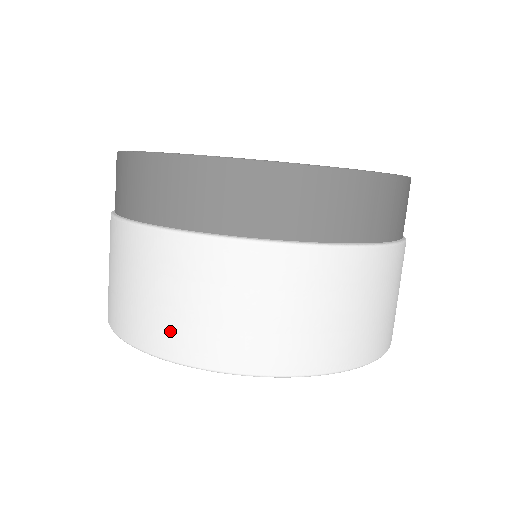
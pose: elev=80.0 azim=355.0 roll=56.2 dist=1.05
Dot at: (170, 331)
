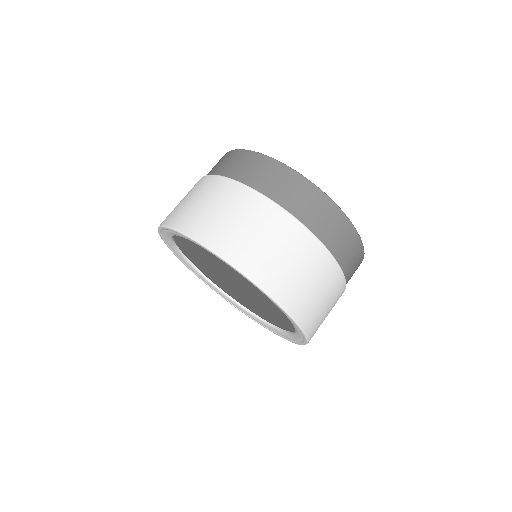
Dot at: occluded
